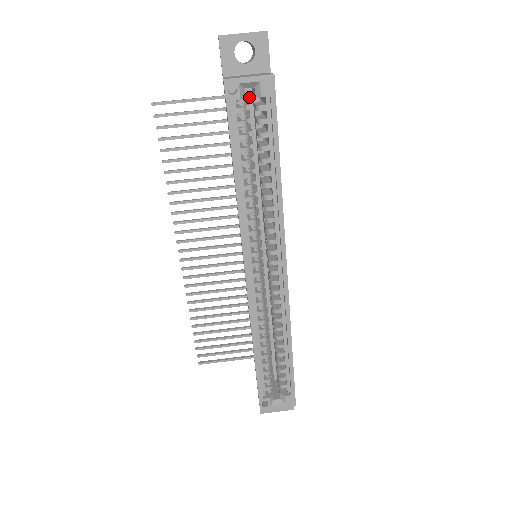
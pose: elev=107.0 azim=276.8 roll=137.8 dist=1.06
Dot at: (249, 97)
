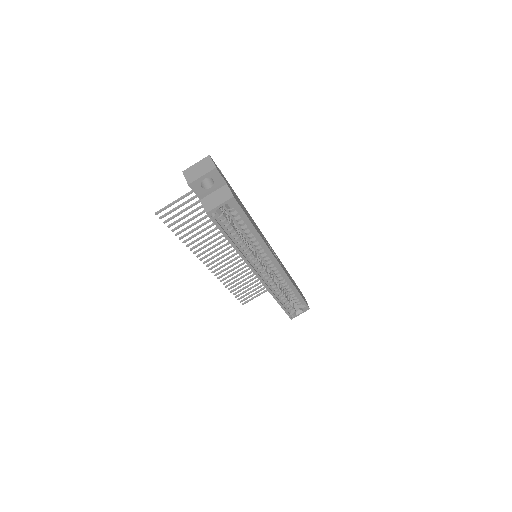
Dot at: occluded
